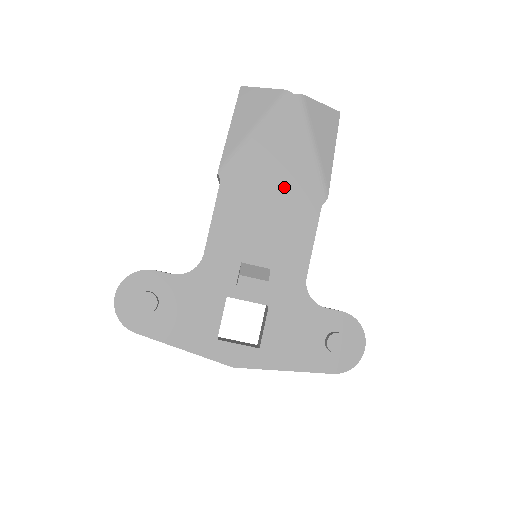
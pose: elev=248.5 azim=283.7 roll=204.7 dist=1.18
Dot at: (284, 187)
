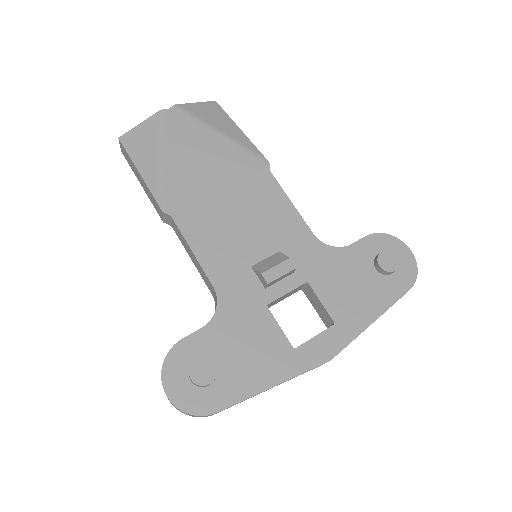
Dot at: (228, 180)
